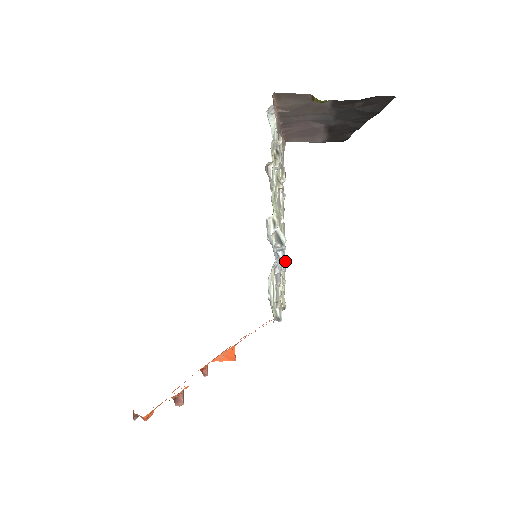
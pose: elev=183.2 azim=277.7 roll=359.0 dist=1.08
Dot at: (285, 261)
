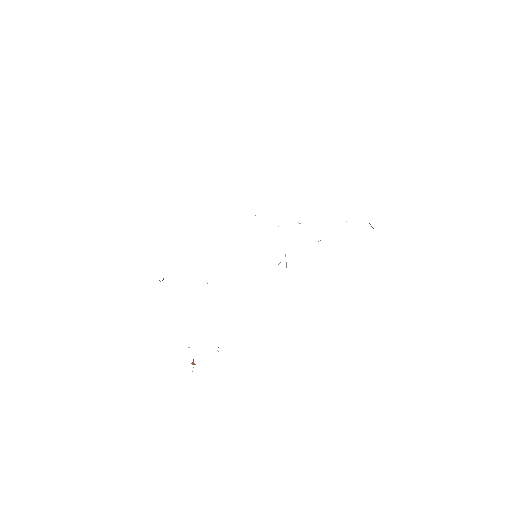
Dot at: occluded
